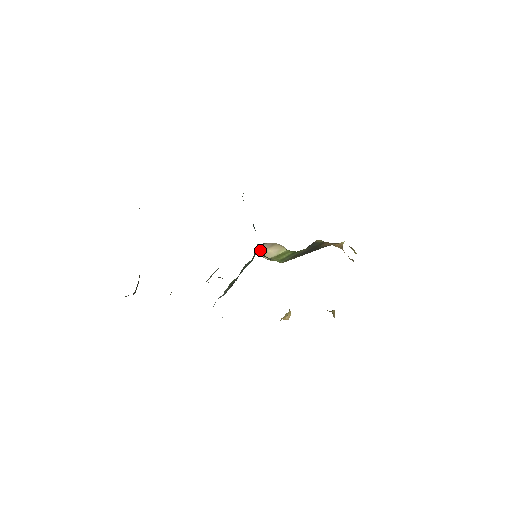
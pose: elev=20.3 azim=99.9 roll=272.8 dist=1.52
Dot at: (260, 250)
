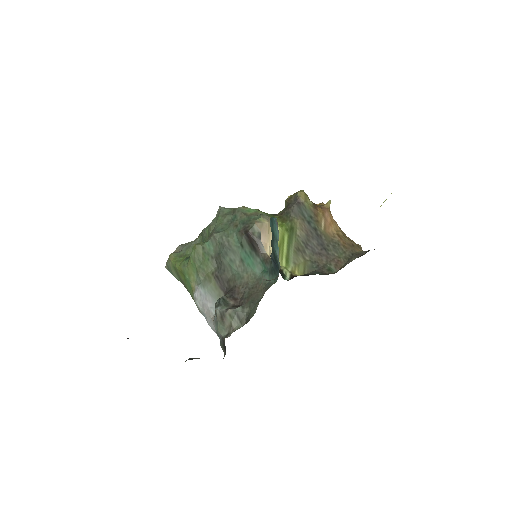
Dot at: occluded
